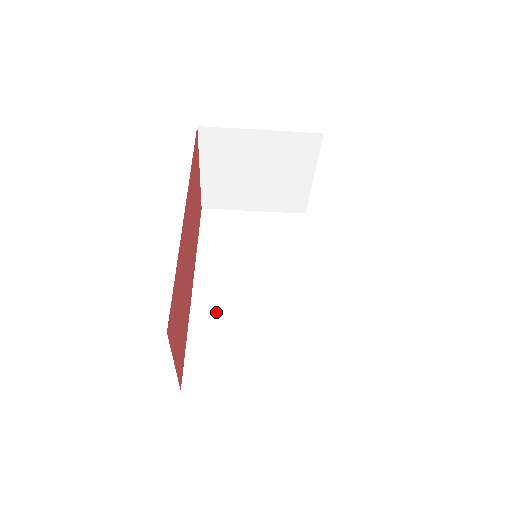
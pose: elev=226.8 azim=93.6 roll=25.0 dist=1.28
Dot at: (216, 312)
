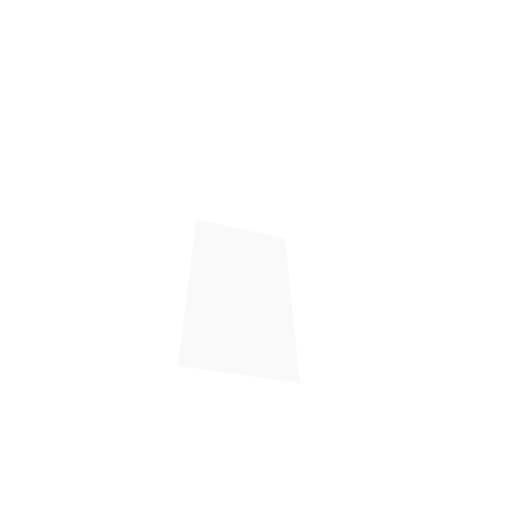
Dot at: (210, 305)
